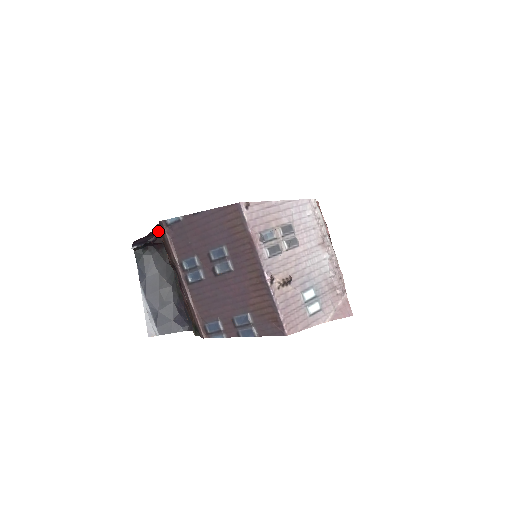
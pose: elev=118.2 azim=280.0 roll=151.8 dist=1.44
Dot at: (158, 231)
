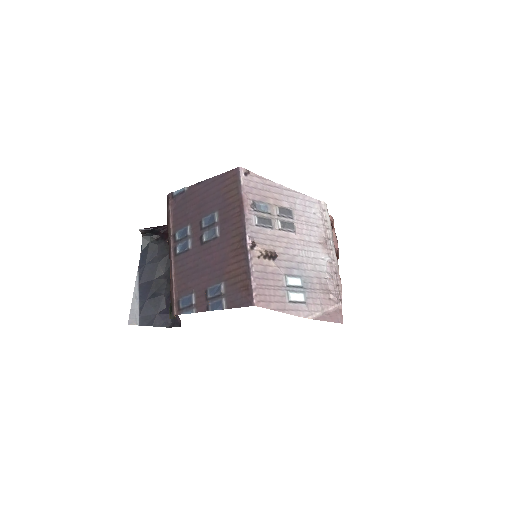
Dot at: occluded
